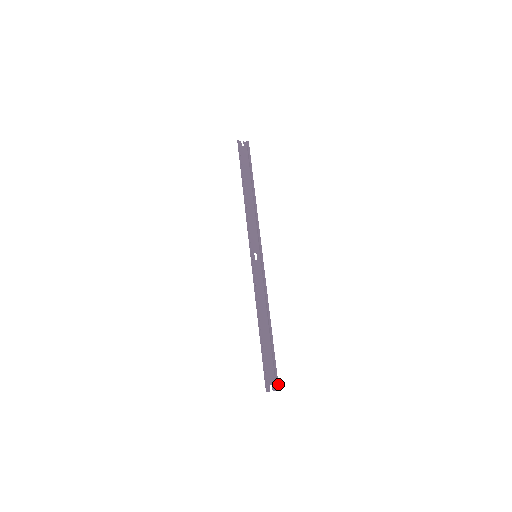
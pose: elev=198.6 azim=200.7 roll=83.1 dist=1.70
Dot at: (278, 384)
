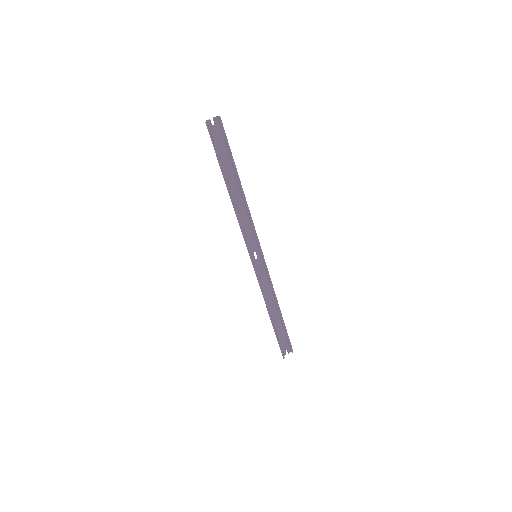
Dot at: (292, 349)
